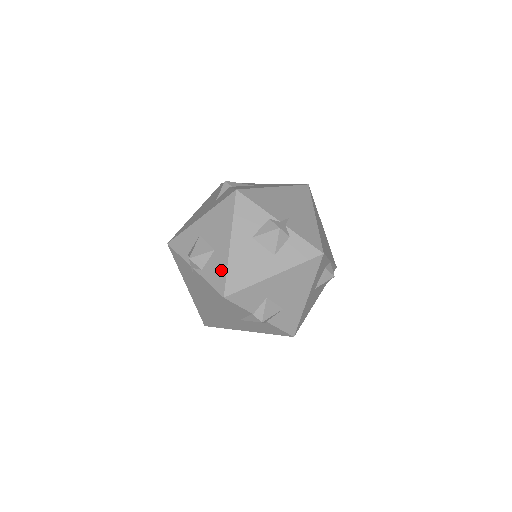
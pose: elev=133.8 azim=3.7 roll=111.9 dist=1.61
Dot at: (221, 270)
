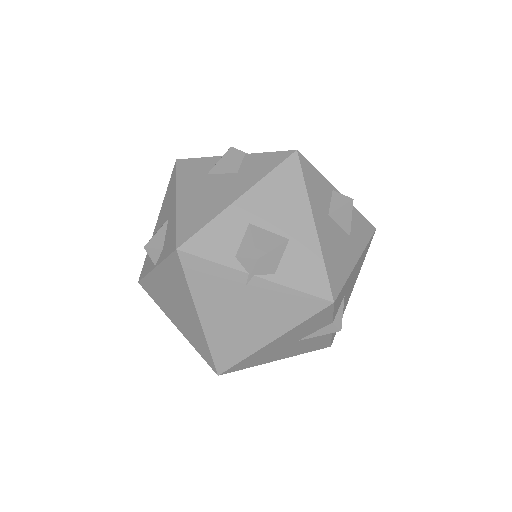
Dot at: (314, 265)
